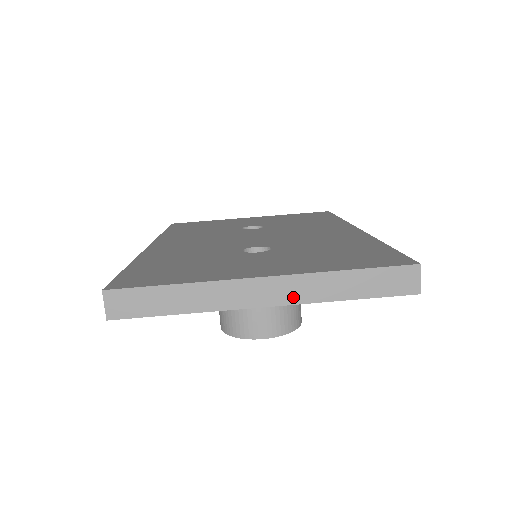
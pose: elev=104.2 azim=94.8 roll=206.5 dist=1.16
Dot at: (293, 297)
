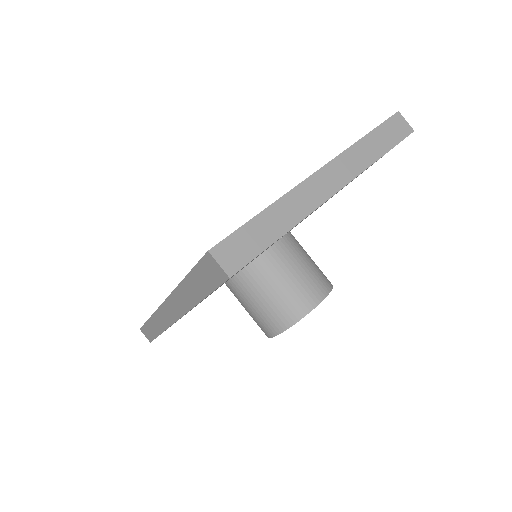
Dot at: (348, 174)
